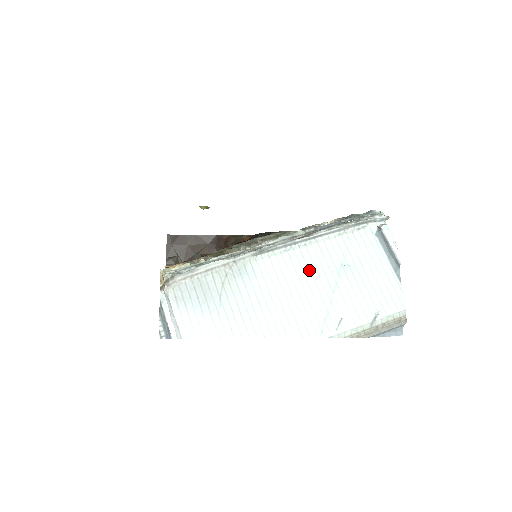
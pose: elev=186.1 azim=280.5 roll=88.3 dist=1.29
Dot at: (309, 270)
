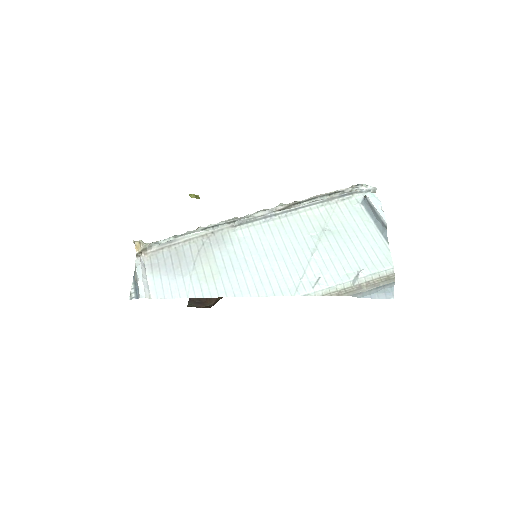
Dot at: (288, 236)
